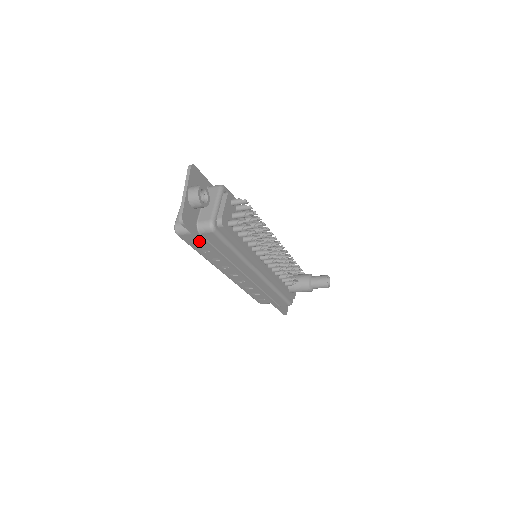
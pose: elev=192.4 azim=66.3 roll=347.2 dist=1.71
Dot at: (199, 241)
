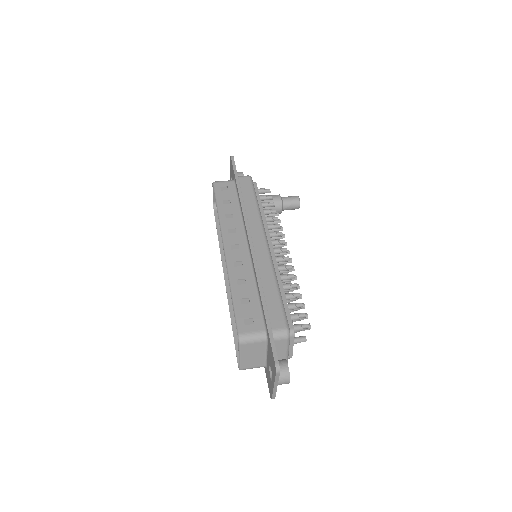
Dot at: occluded
